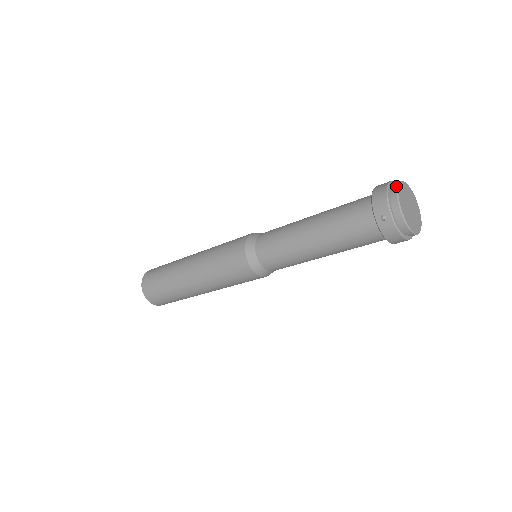
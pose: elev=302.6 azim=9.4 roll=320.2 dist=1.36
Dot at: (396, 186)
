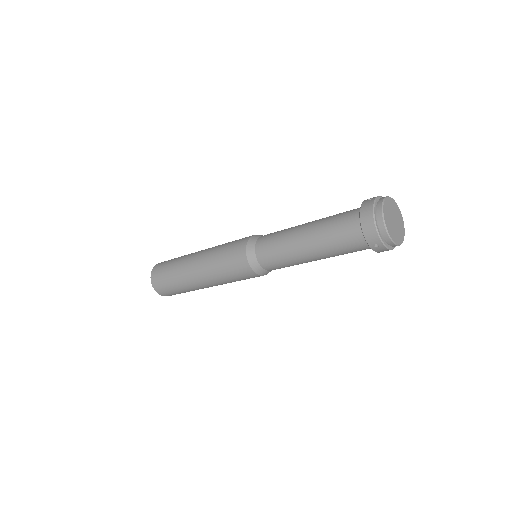
Dot at: (382, 217)
